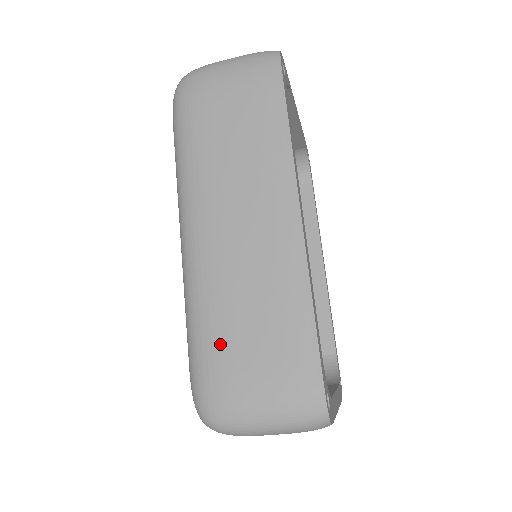
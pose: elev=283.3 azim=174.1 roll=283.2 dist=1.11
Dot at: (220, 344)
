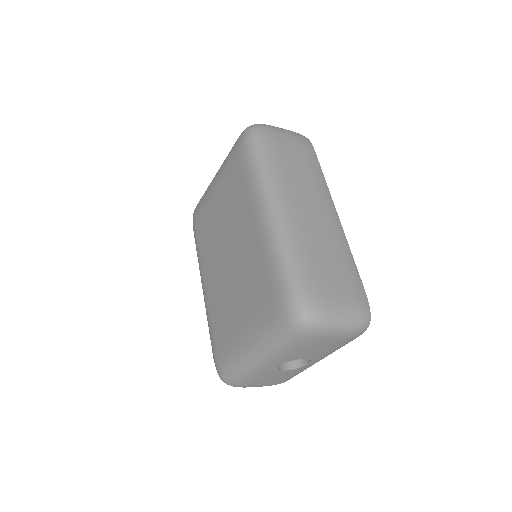
Dot at: (313, 269)
